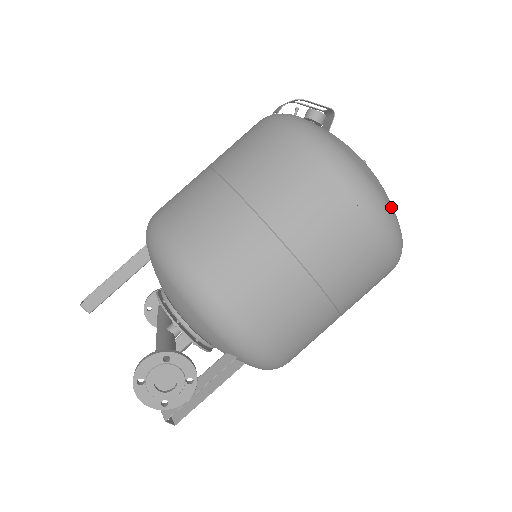
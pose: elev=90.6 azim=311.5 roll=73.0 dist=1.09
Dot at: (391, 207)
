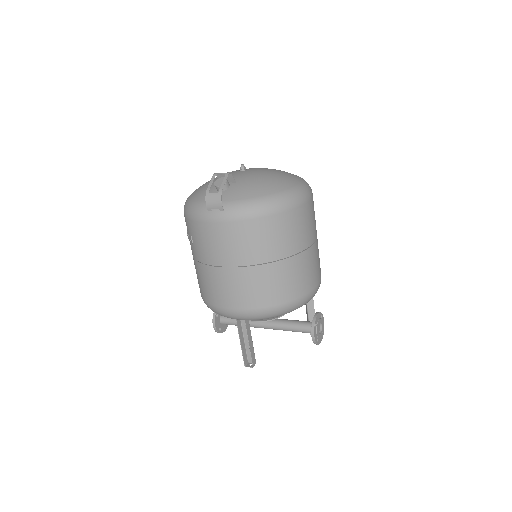
Dot at: (299, 179)
